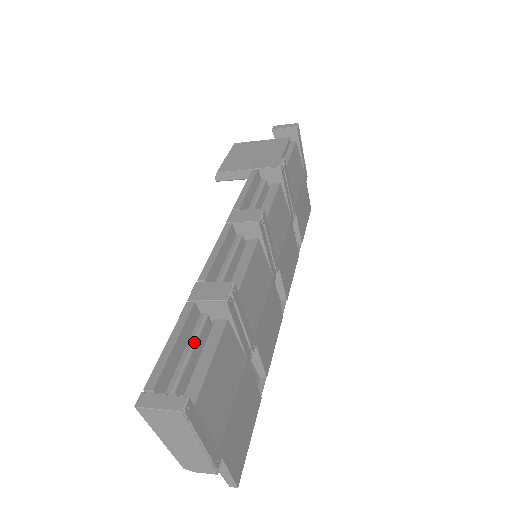
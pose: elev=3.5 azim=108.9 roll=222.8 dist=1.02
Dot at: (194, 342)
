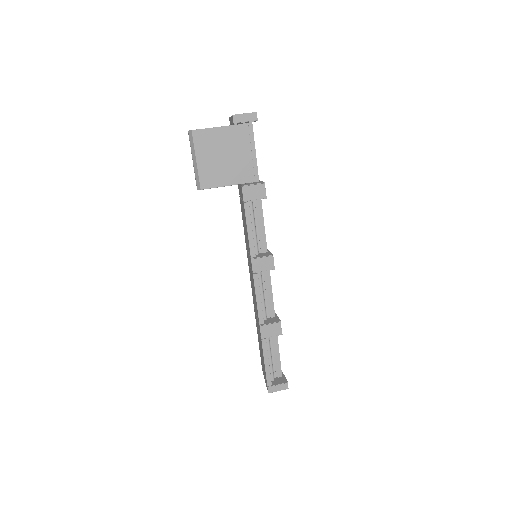
Dot at: (270, 352)
